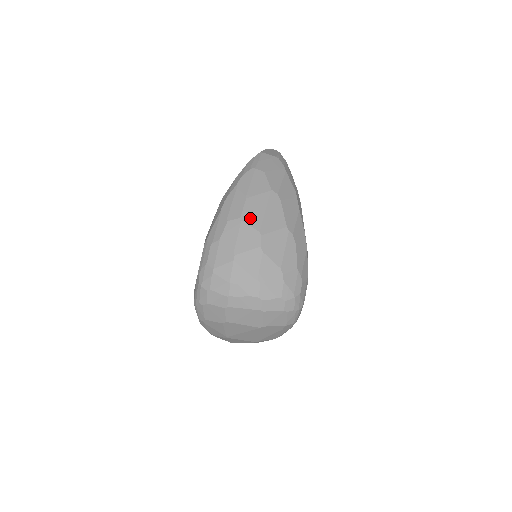
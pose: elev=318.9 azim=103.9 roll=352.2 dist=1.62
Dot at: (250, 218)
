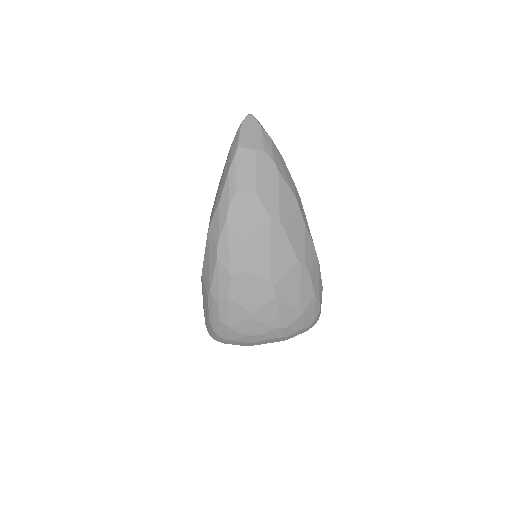
Dot at: (256, 268)
